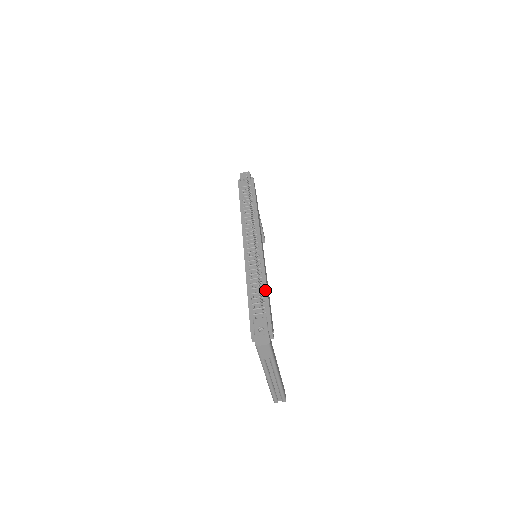
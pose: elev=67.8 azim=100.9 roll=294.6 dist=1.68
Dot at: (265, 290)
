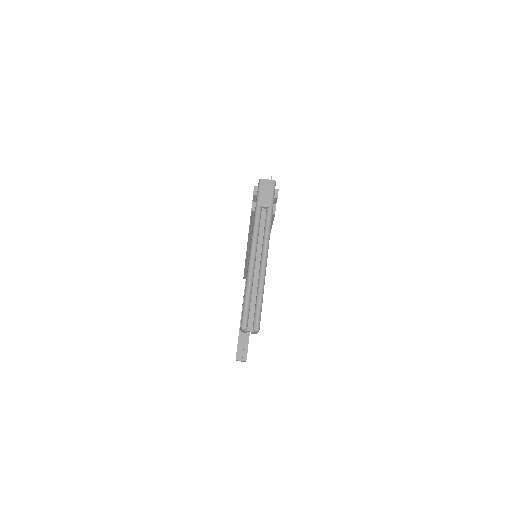
Dot at: occluded
